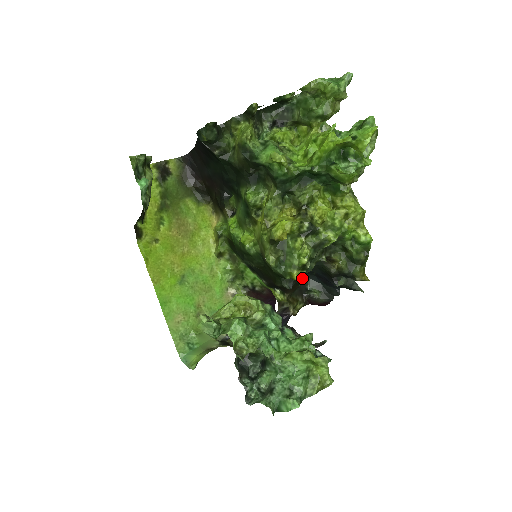
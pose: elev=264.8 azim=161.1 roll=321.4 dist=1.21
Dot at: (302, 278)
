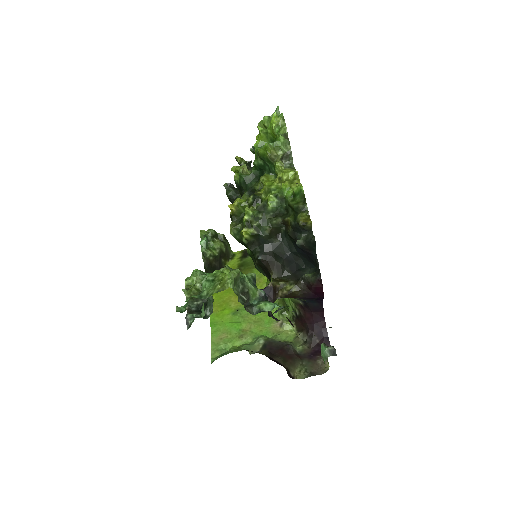
Dot at: (301, 269)
